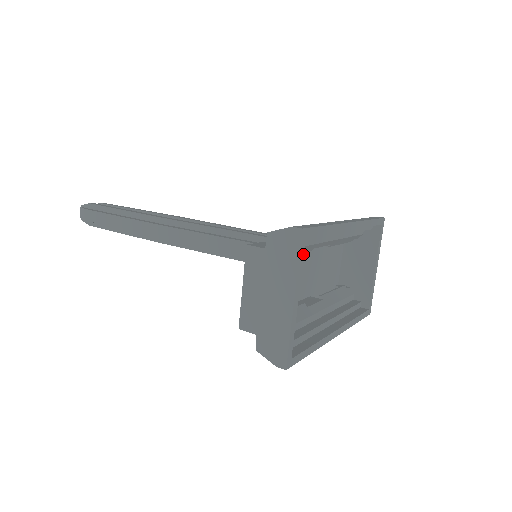
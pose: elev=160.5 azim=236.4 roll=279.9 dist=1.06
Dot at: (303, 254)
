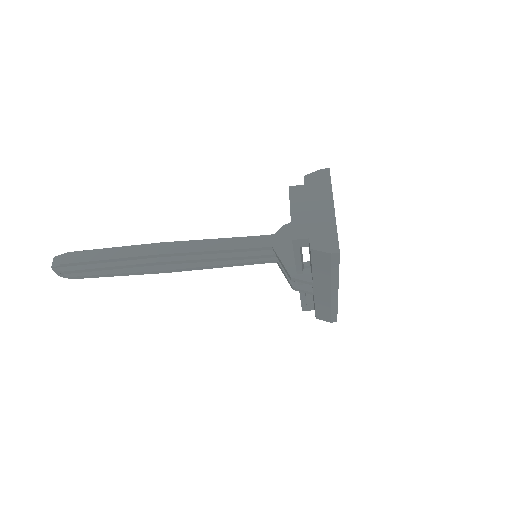
Dot at: (331, 185)
